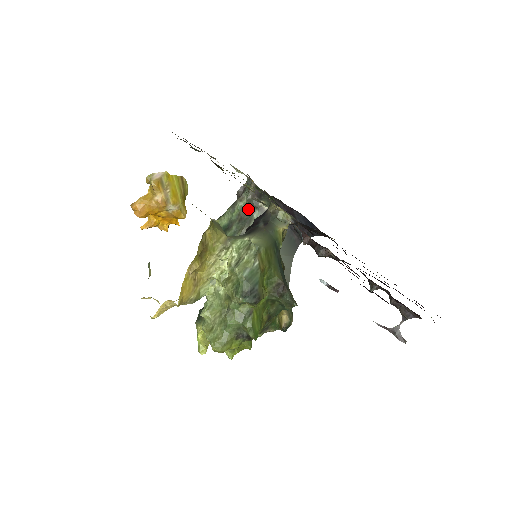
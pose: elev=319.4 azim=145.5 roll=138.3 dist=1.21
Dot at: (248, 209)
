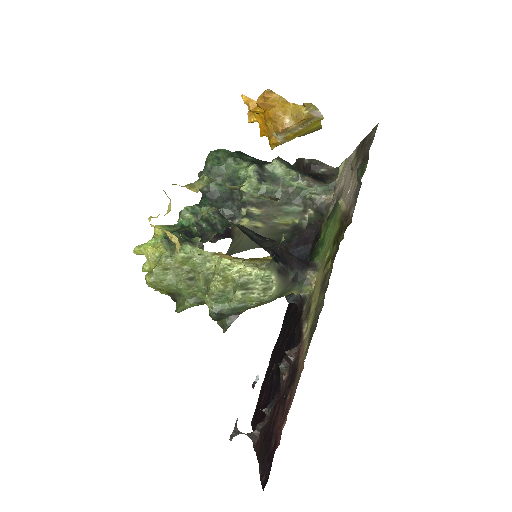
Dot at: (301, 197)
